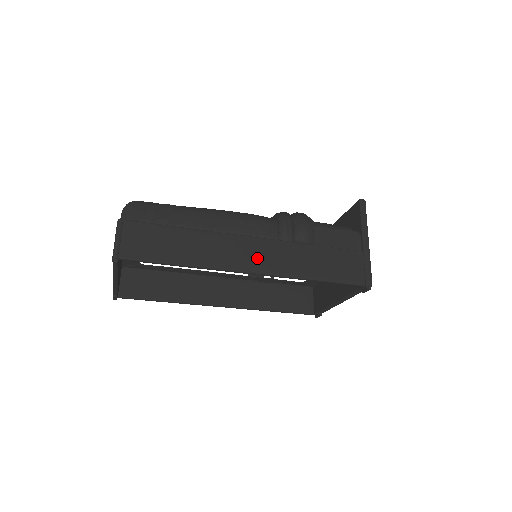
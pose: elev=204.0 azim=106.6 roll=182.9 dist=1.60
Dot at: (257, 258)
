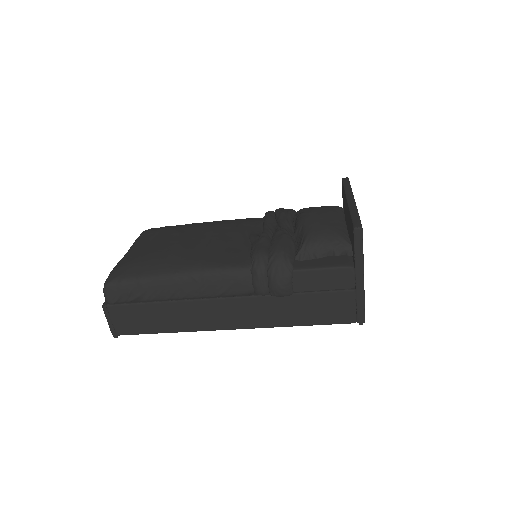
Dot at: (234, 317)
